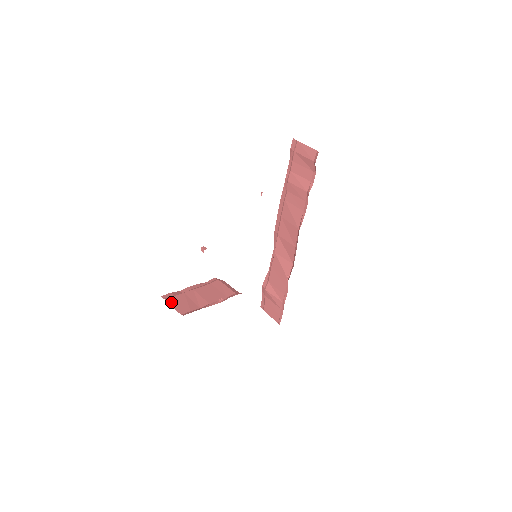
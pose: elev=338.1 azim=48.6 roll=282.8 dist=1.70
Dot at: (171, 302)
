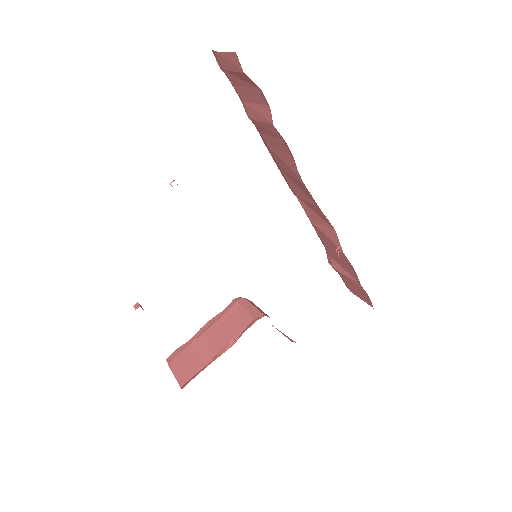
Dot at: (173, 367)
